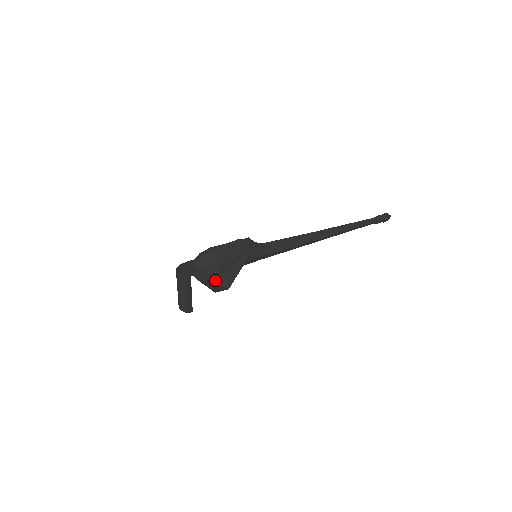
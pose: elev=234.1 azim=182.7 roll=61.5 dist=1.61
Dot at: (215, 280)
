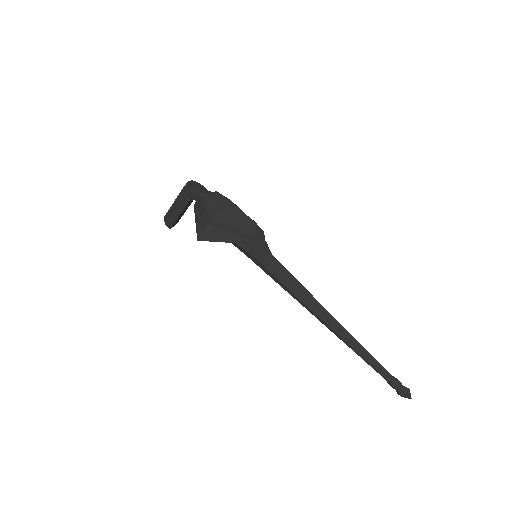
Dot at: (200, 222)
